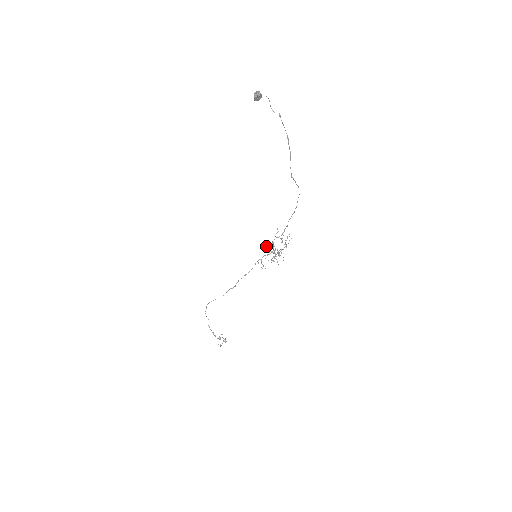
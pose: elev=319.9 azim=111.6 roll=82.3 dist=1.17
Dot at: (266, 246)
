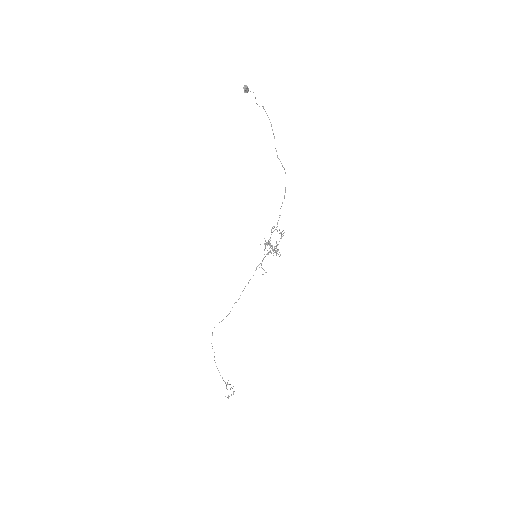
Dot at: (264, 243)
